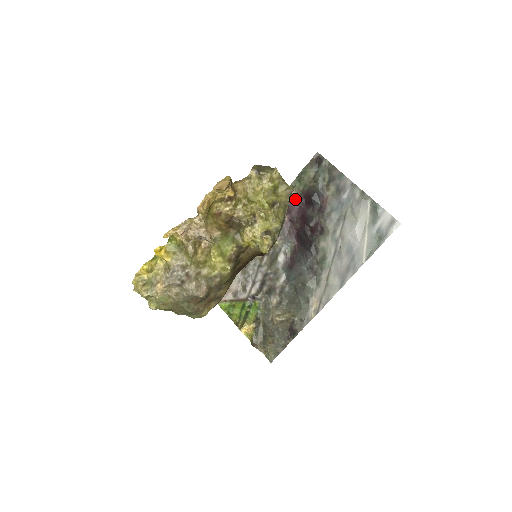
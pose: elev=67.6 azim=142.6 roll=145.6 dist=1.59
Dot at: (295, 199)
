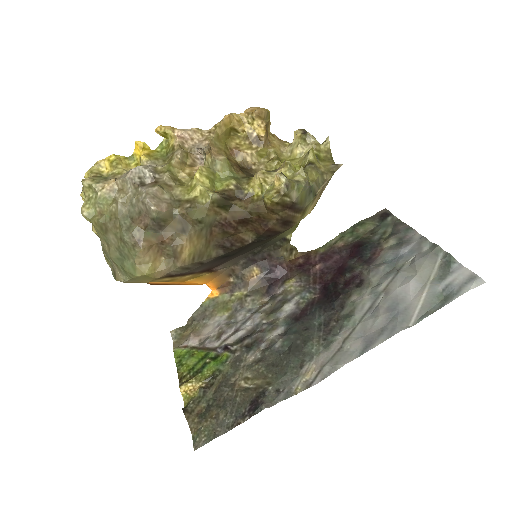
Dot at: (338, 249)
